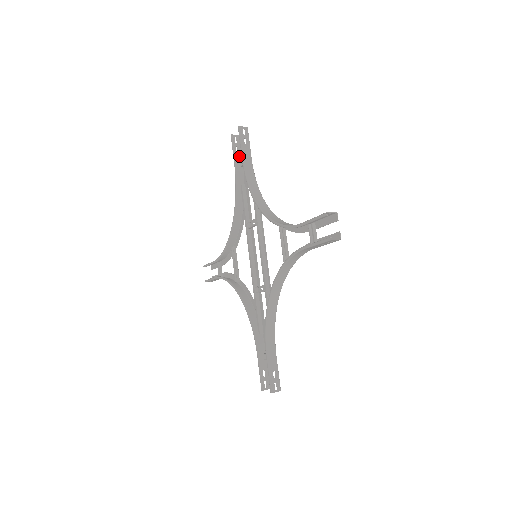
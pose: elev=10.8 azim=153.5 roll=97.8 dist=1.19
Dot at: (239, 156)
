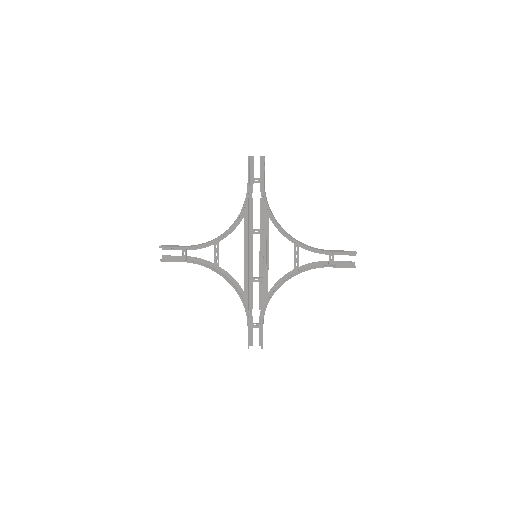
Dot at: (248, 174)
